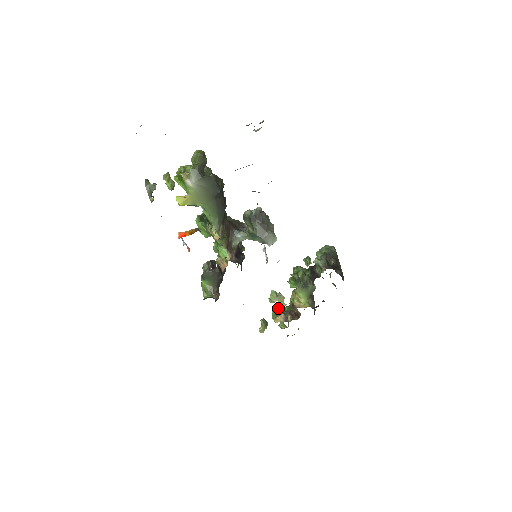
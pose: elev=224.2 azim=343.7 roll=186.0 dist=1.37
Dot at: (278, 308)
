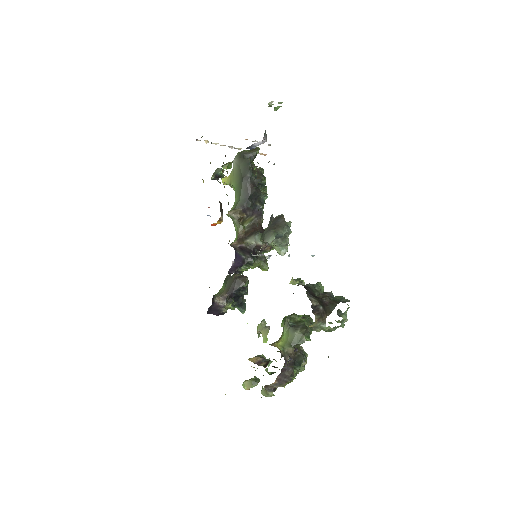
Dot at: (268, 359)
